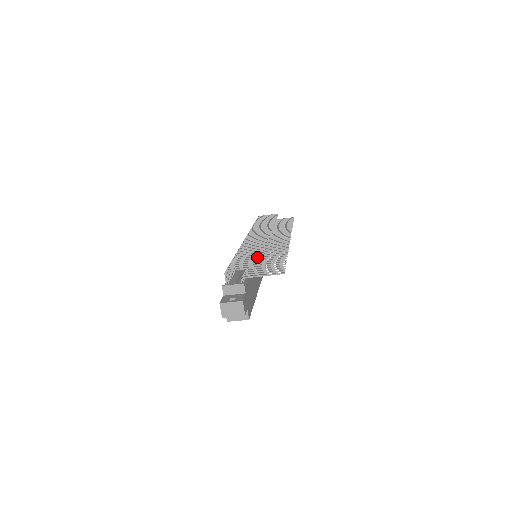
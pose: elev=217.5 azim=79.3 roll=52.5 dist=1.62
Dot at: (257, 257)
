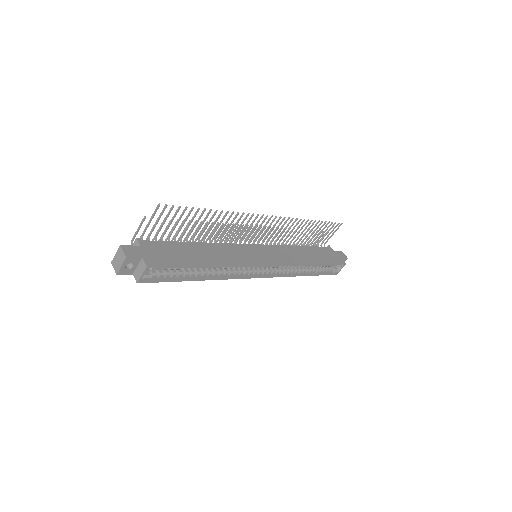
Dot at: (175, 223)
